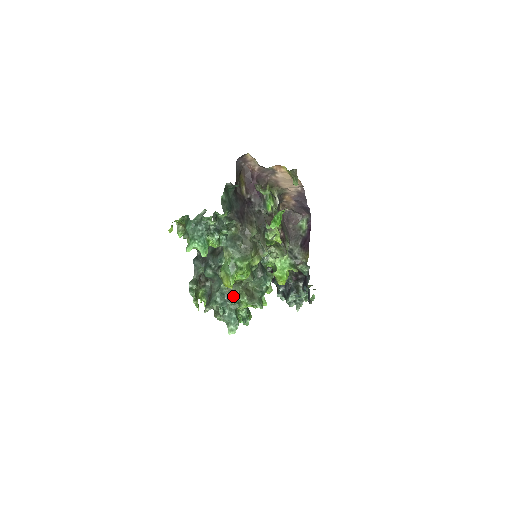
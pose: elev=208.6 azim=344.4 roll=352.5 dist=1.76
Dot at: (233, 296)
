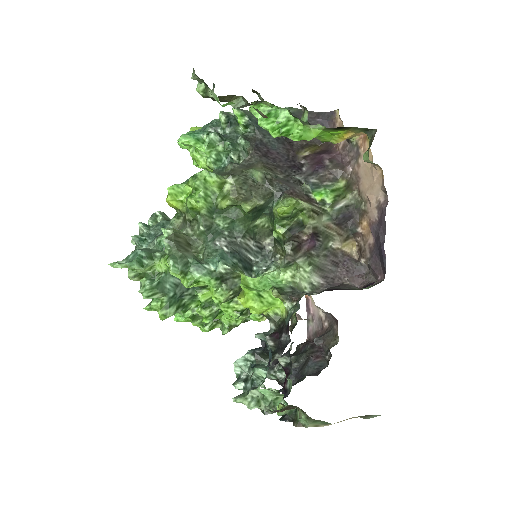
Dot at: occluded
